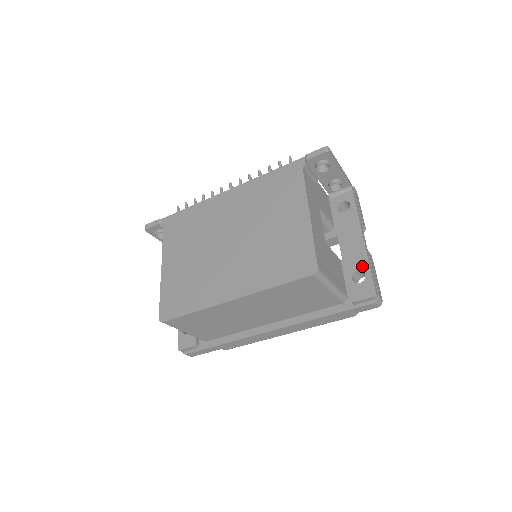
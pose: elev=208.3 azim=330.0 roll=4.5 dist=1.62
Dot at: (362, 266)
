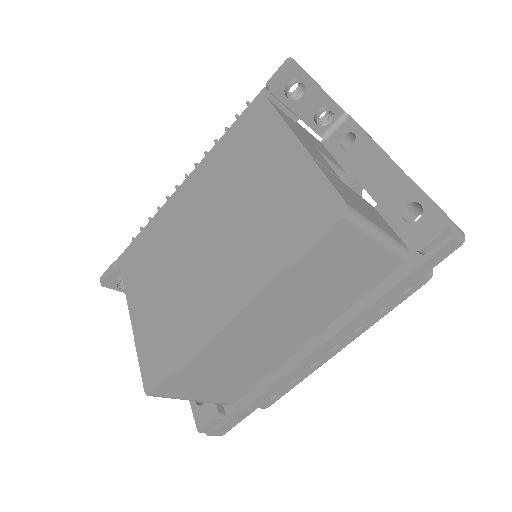
Dot at: (410, 196)
